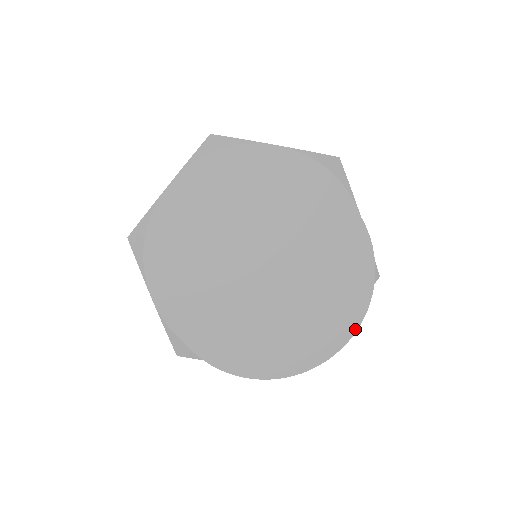
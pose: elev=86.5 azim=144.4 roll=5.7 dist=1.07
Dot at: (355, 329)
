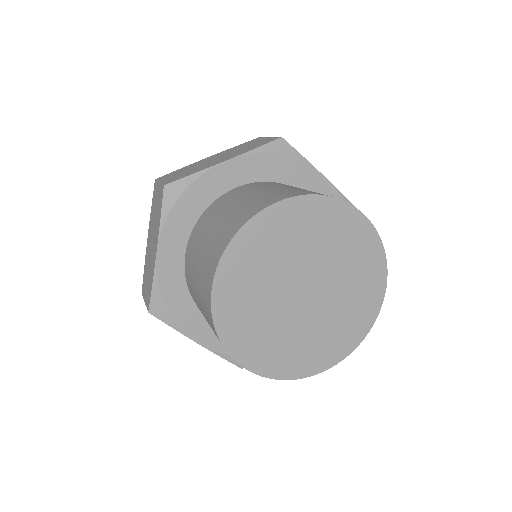
Dot at: (338, 361)
